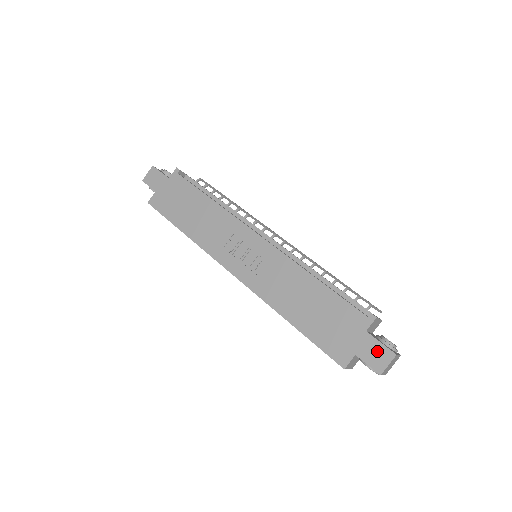
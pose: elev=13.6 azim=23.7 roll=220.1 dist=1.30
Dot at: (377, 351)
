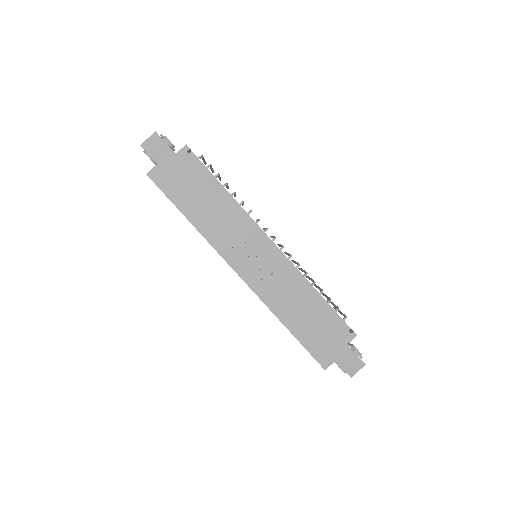
Dot at: (352, 360)
